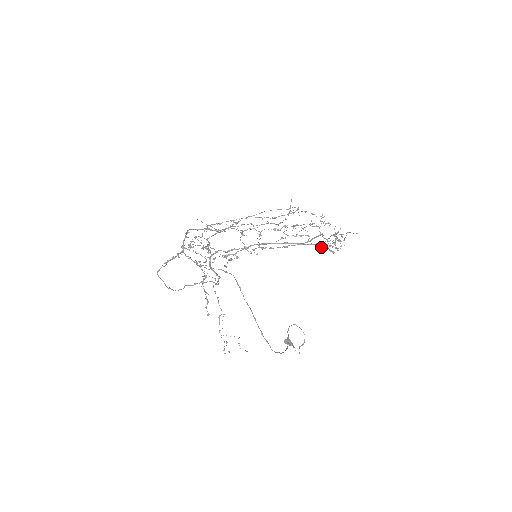
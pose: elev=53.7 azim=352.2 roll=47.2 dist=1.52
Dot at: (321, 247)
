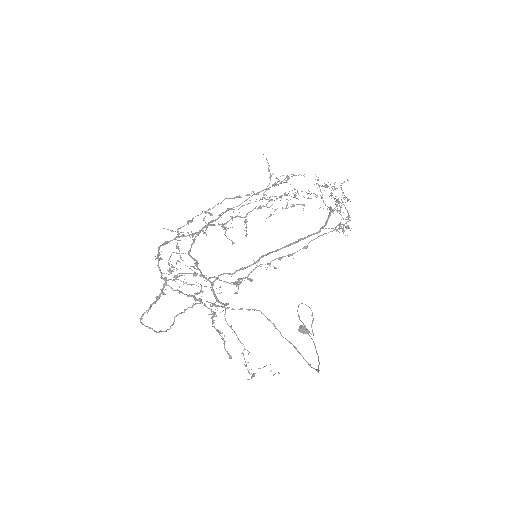
Dot at: (343, 231)
